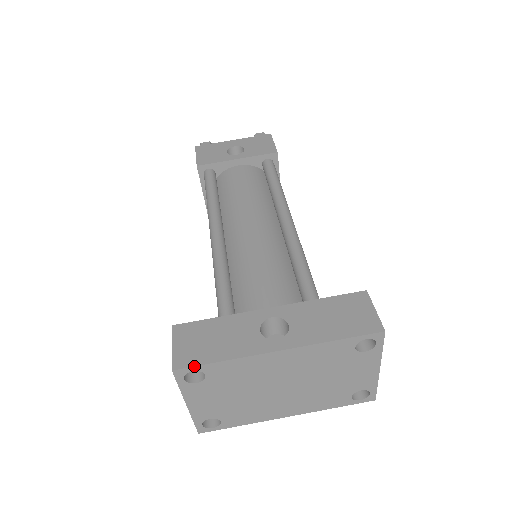
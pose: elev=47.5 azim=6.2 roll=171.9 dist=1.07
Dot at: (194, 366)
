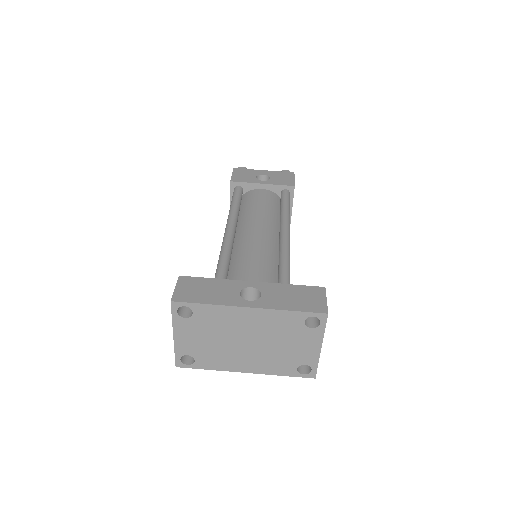
Dot at: (187, 302)
